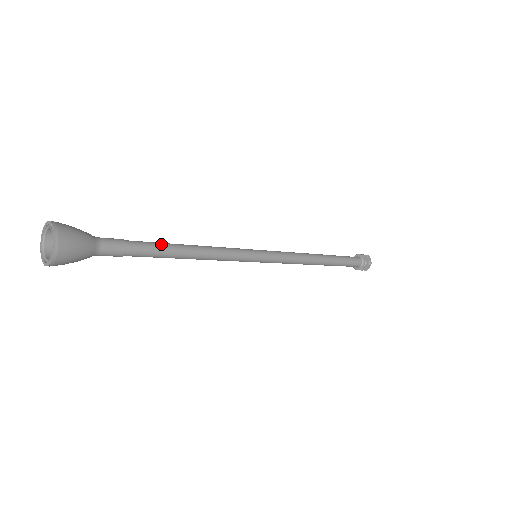
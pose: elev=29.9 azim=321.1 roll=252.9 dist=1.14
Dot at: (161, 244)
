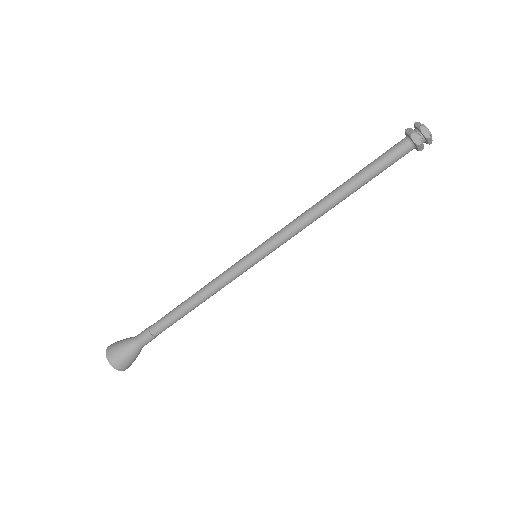
Dot at: (171, 315)
